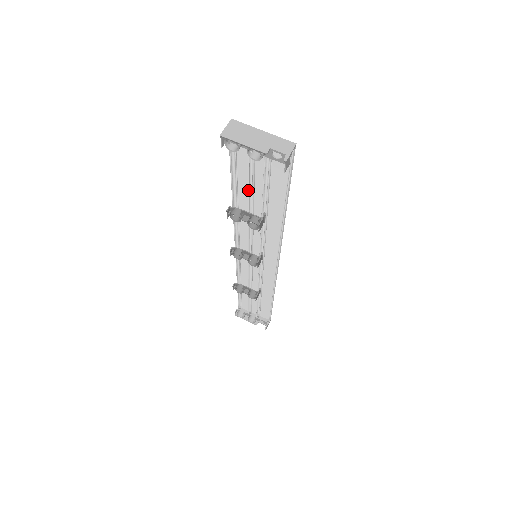
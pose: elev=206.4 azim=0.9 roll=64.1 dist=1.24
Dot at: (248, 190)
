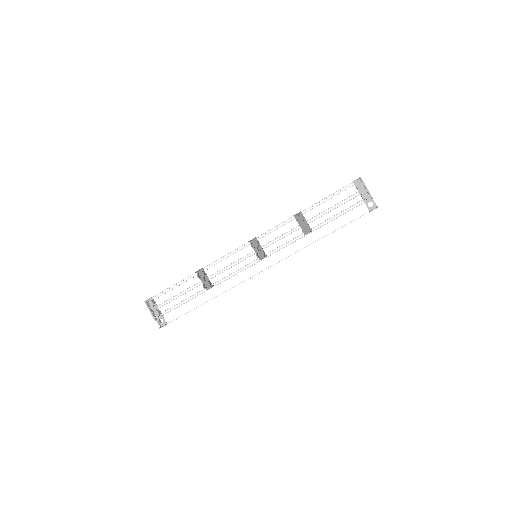
Dot at: (324, 211)
